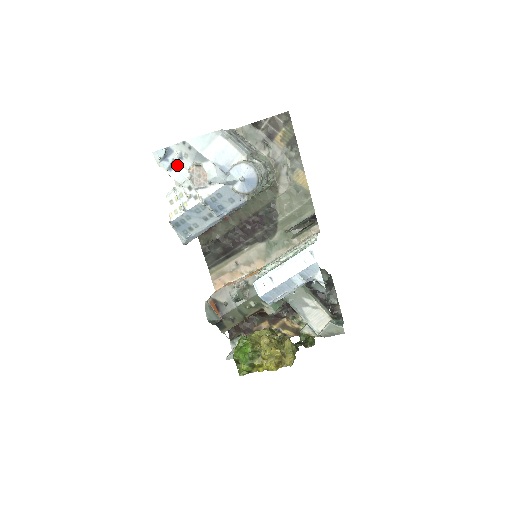
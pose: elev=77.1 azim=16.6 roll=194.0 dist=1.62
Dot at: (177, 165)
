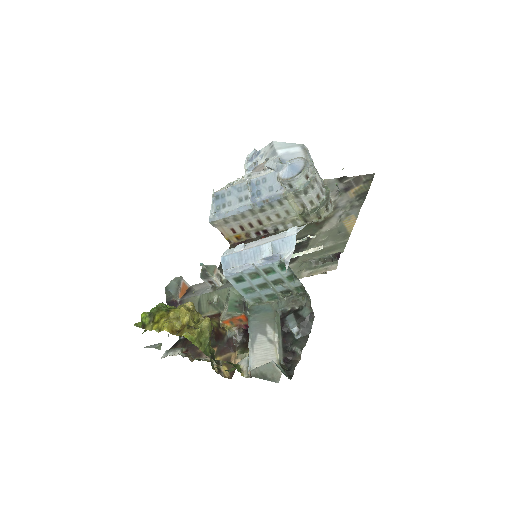
Dot at: occluded
